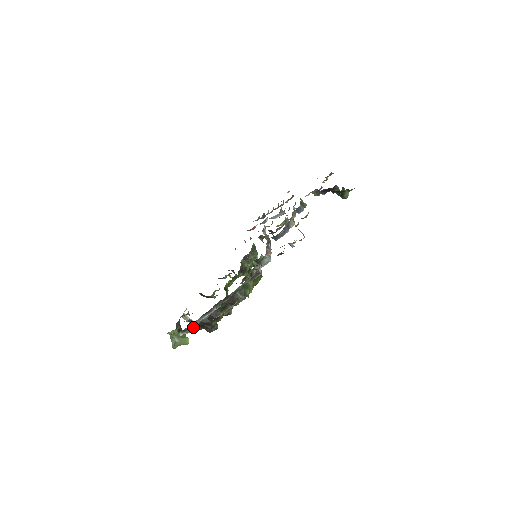
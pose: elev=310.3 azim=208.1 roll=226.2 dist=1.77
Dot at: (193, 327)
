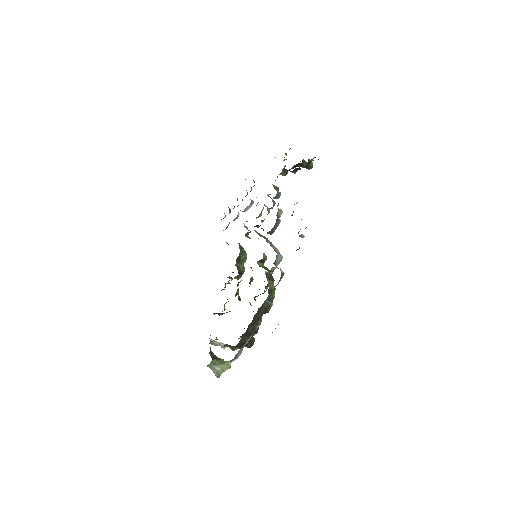
Dot at: (241, 352)
